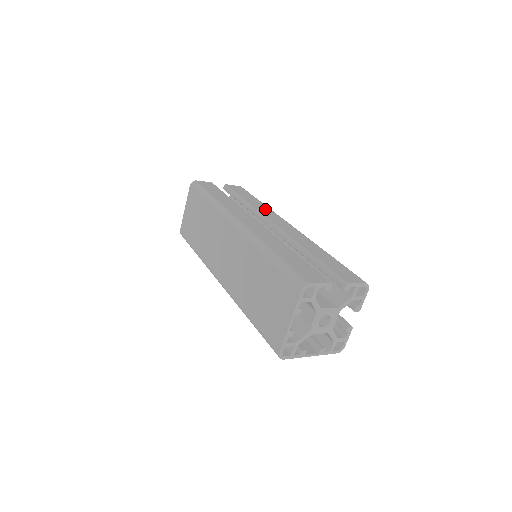
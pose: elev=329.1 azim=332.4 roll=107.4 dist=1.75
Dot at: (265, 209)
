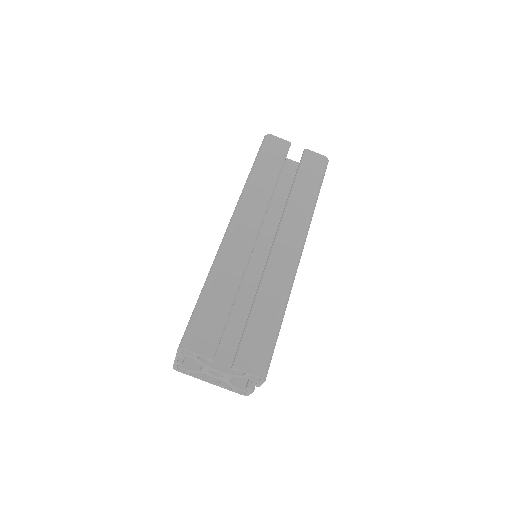
Dot at: (300, 211)
